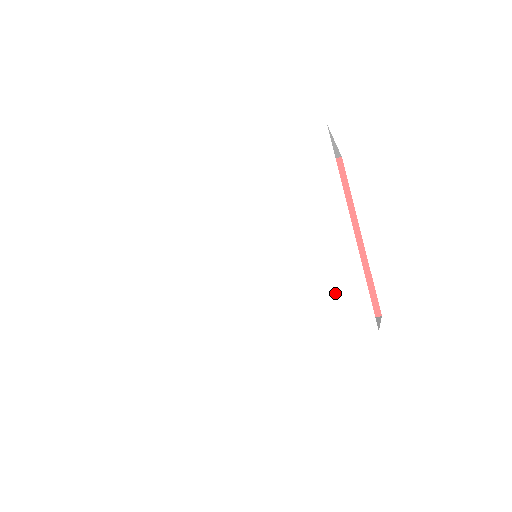
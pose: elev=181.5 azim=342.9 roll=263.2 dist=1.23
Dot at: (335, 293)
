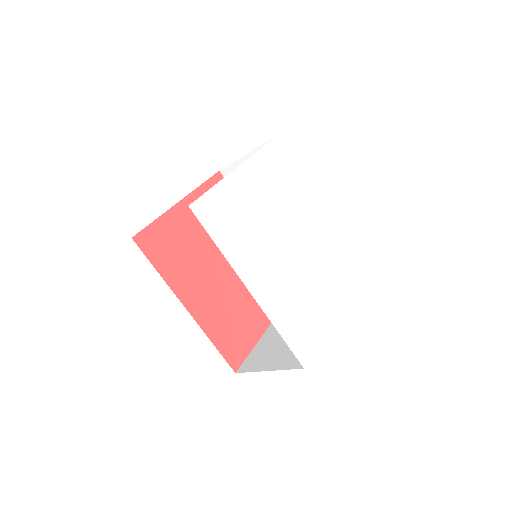
Dot at: (306, 326)
